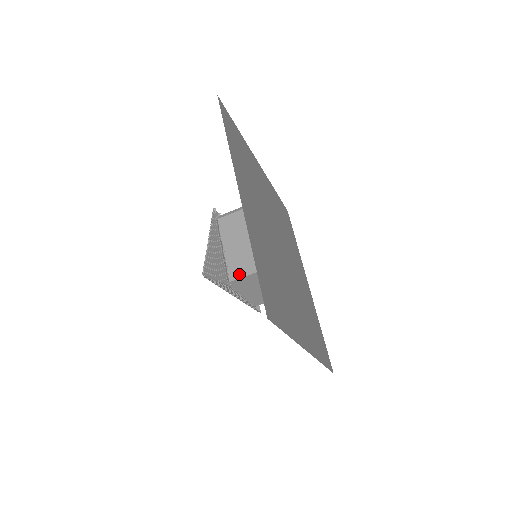
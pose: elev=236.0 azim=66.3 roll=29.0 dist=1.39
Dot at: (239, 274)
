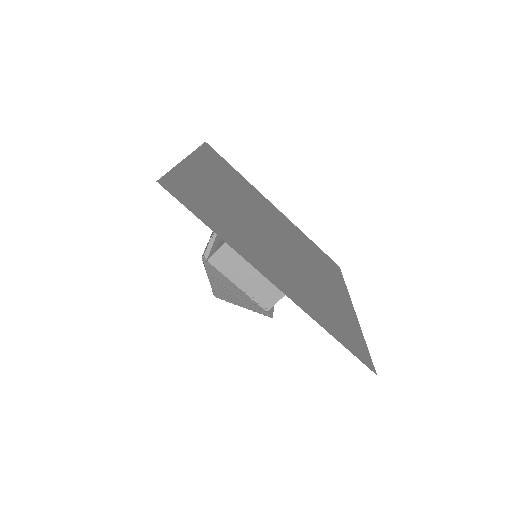
Dot at: occluded
